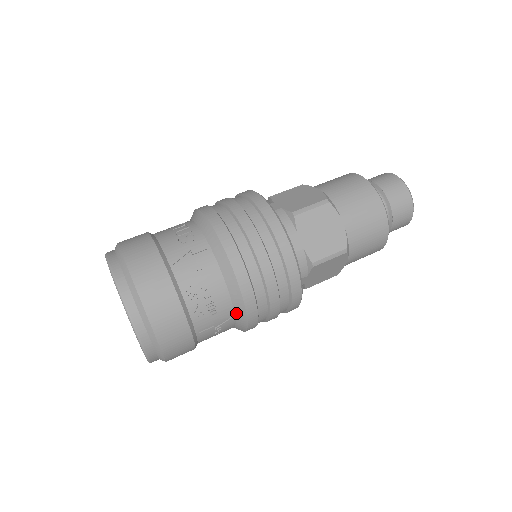
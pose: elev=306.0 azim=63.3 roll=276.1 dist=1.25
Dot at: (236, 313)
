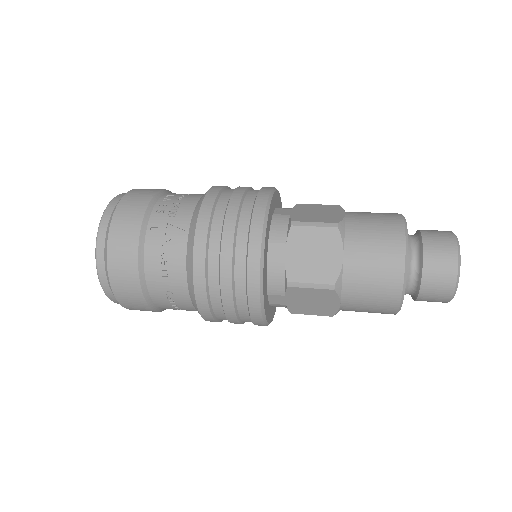
Dot at: (191, 226)
